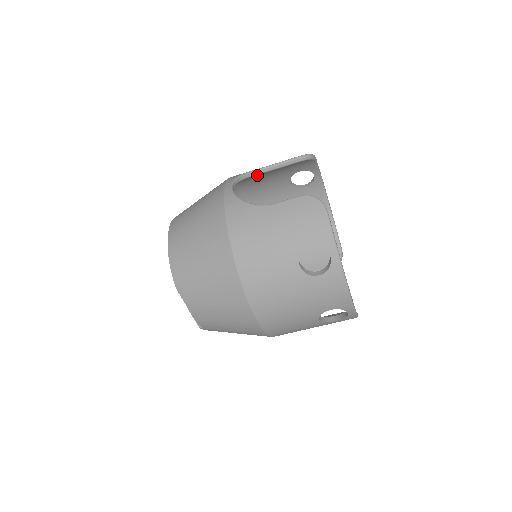
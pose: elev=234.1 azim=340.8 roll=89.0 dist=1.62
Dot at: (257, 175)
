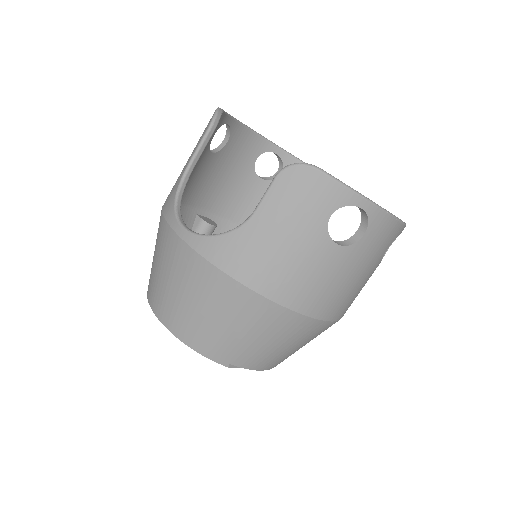
Dot at: occluded
